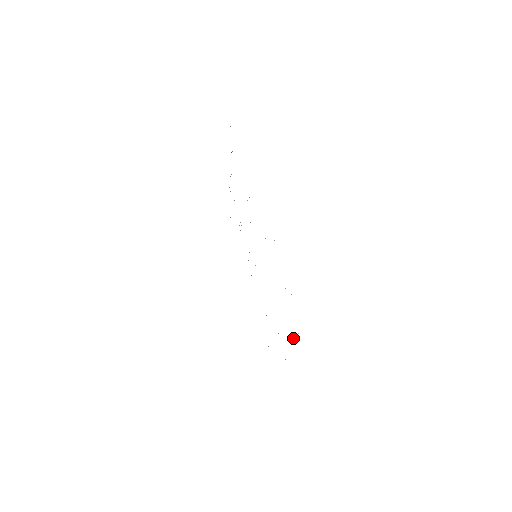
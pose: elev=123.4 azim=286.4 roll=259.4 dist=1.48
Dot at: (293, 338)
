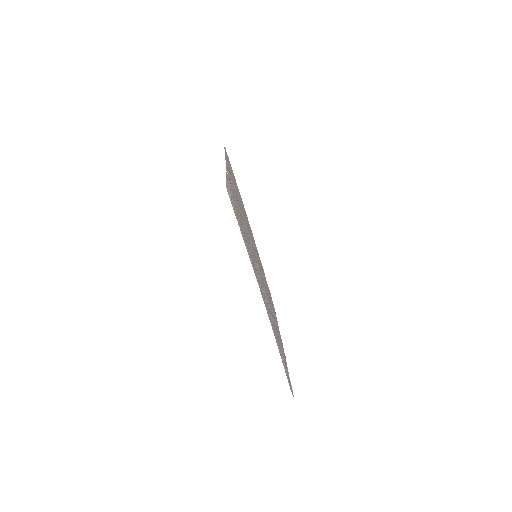
Dot at: (286, 364)
